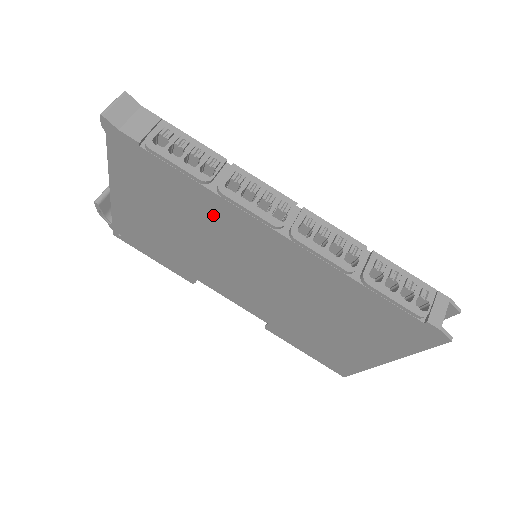
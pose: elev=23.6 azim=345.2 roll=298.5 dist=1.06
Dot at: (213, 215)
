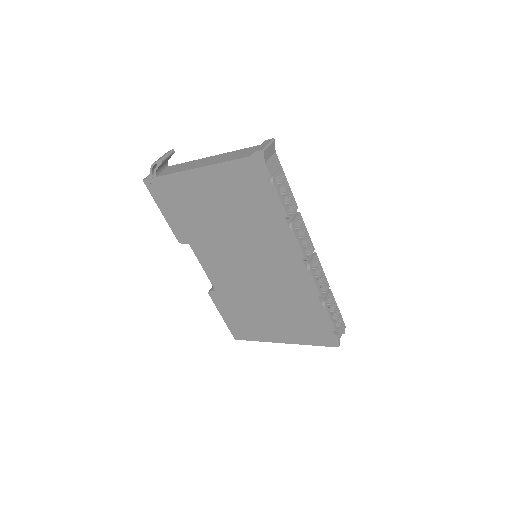
Dot at: (269, 231)
